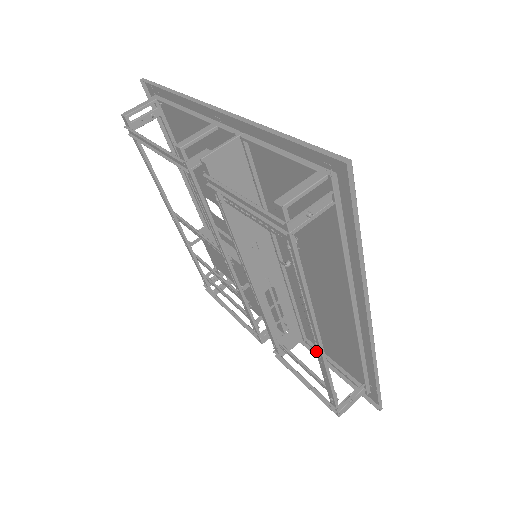
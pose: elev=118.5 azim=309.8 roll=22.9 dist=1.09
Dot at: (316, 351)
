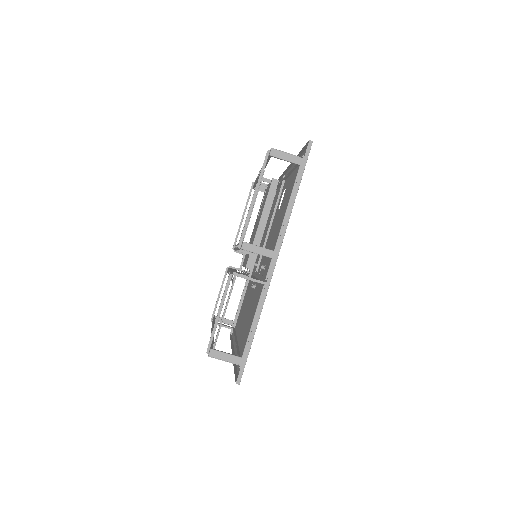
Dot at: (213, 326)
